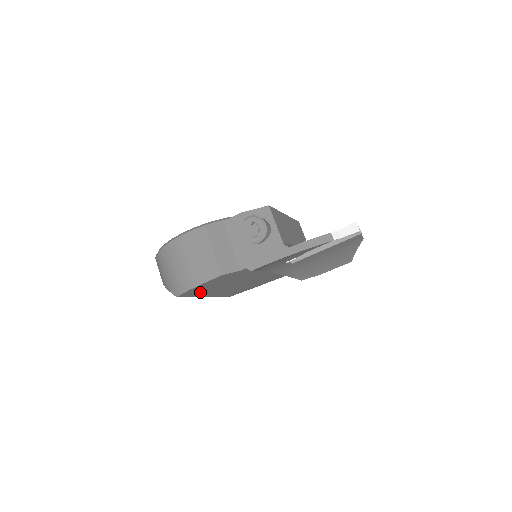
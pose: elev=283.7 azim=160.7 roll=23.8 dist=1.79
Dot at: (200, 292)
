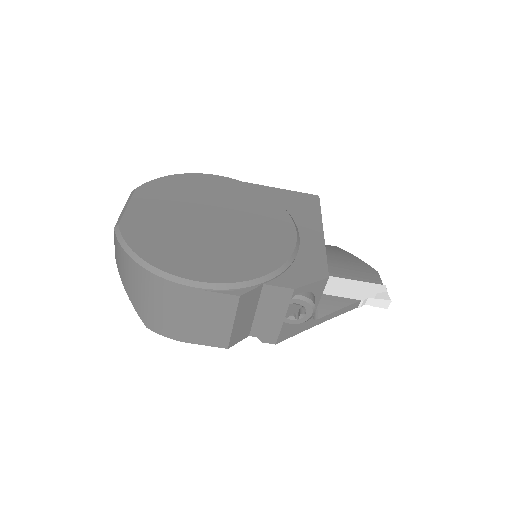
Dot at: occluded
